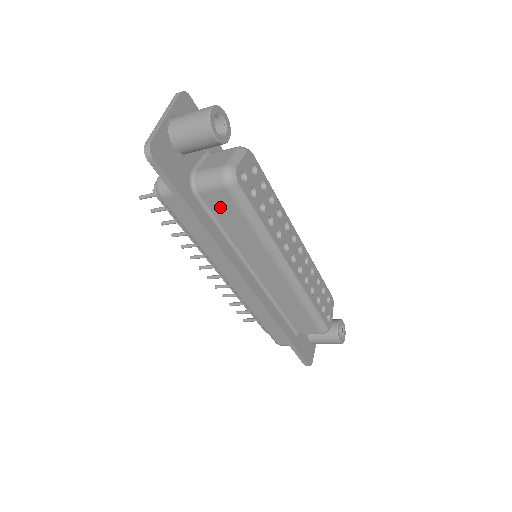
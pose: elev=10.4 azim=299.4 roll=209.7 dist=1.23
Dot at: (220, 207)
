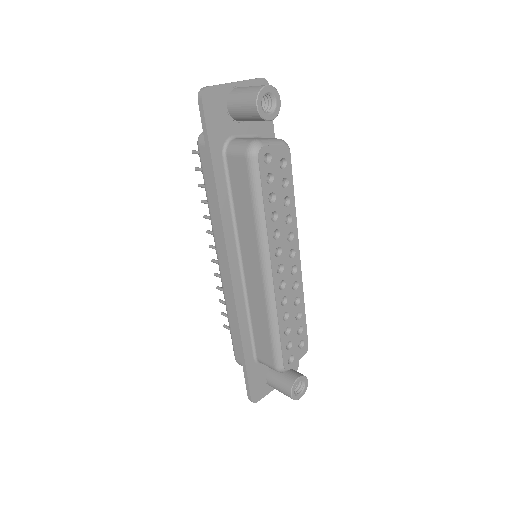
Dot at: (237, 176)
